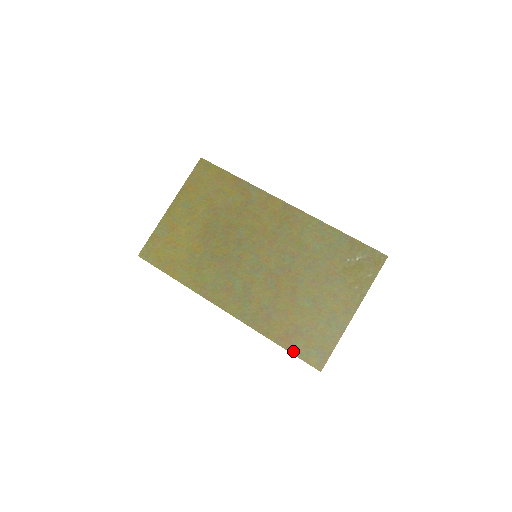
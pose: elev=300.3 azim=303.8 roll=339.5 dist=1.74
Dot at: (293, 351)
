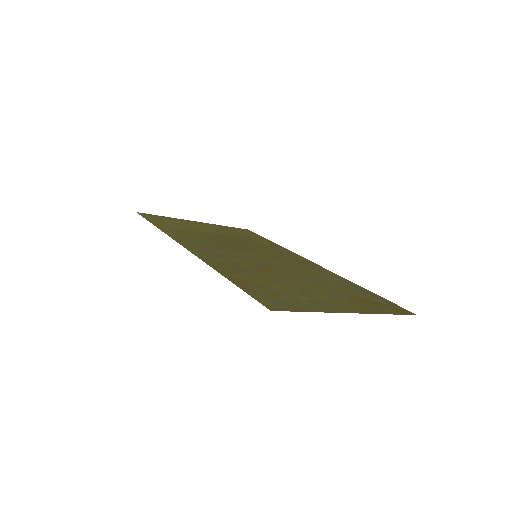
Dot at: (244, 288)
